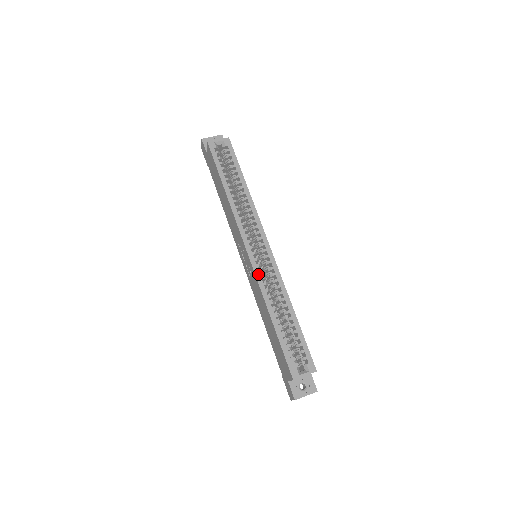
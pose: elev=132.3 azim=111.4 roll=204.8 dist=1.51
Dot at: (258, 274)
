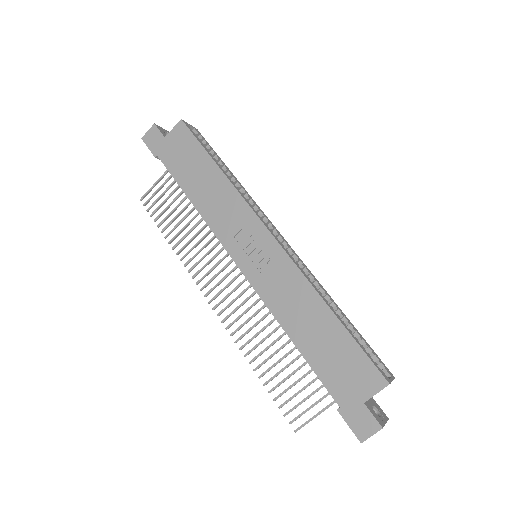
Dot at: (293, 259)
